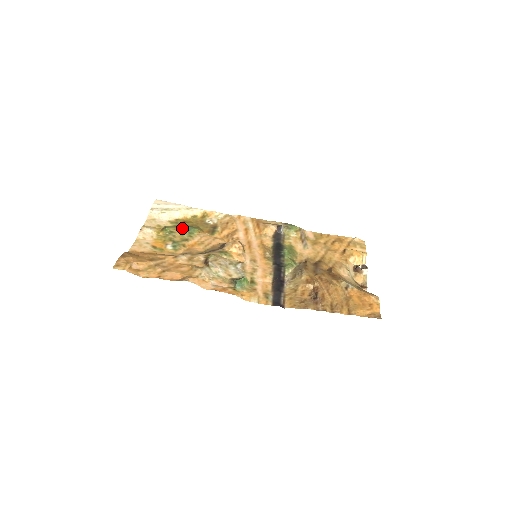
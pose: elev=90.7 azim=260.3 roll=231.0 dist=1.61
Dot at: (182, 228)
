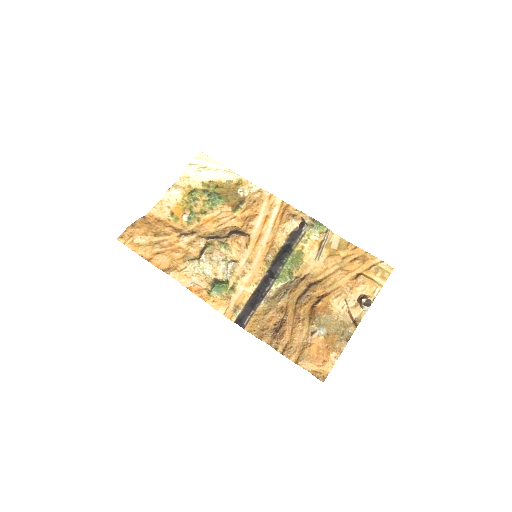
Dot at: (208, 196)
